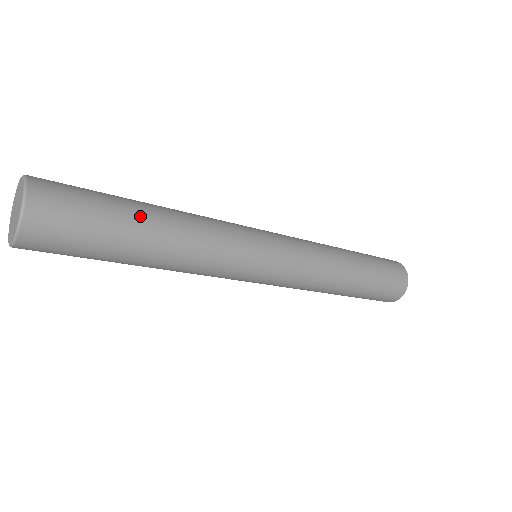
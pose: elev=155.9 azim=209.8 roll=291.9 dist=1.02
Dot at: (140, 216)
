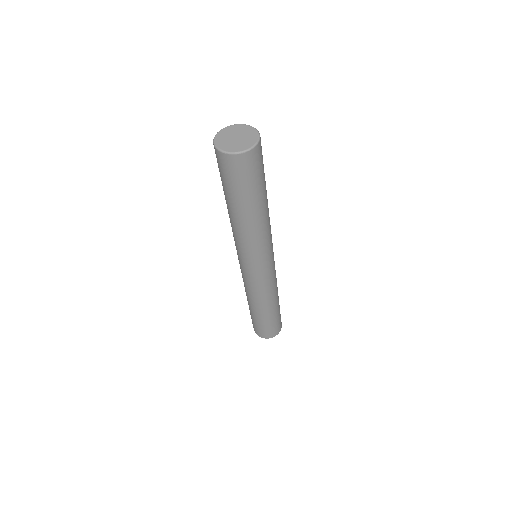
Dot at: occluded
